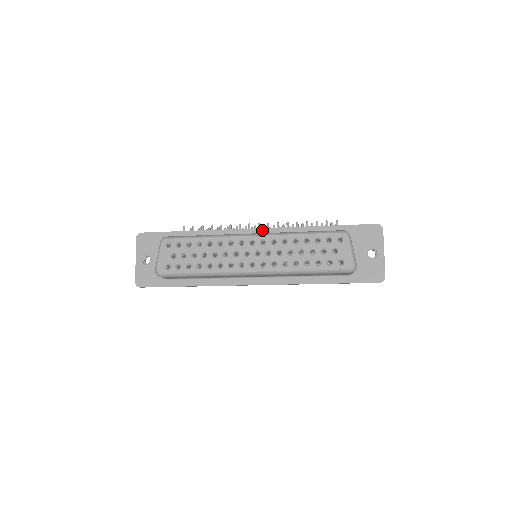
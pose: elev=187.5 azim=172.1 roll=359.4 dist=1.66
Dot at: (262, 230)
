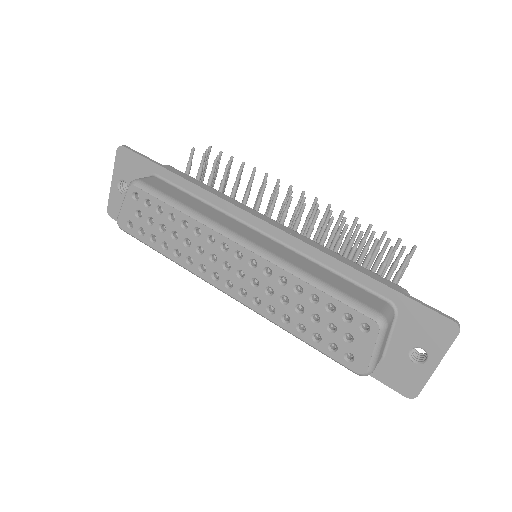
Dot at: (273, 229)
